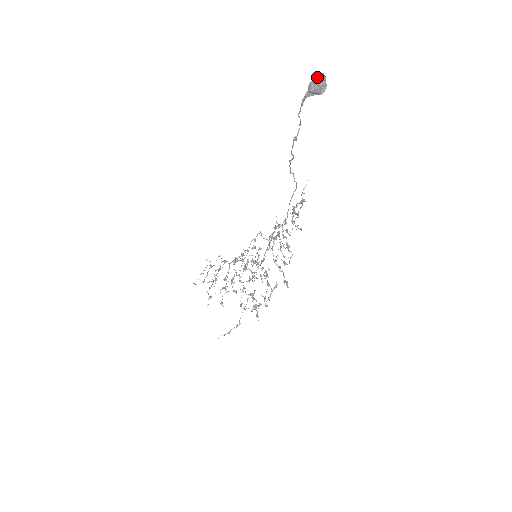
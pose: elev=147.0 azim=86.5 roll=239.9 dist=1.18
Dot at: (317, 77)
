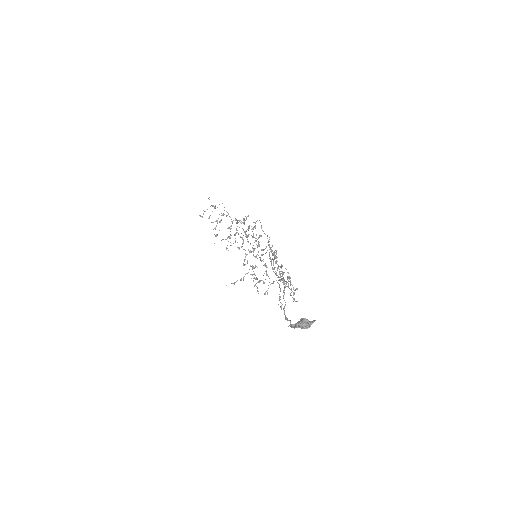
Dot at: (306, 323)
